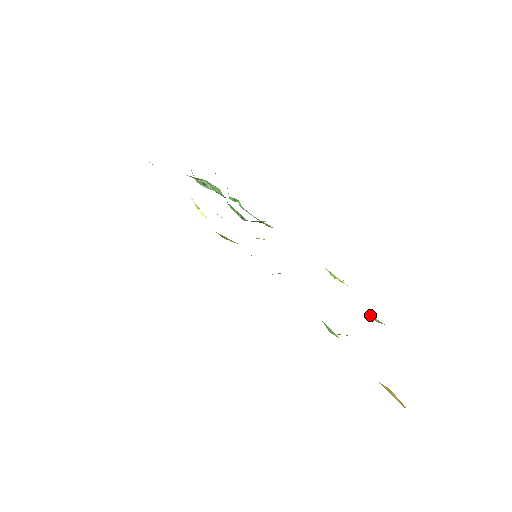
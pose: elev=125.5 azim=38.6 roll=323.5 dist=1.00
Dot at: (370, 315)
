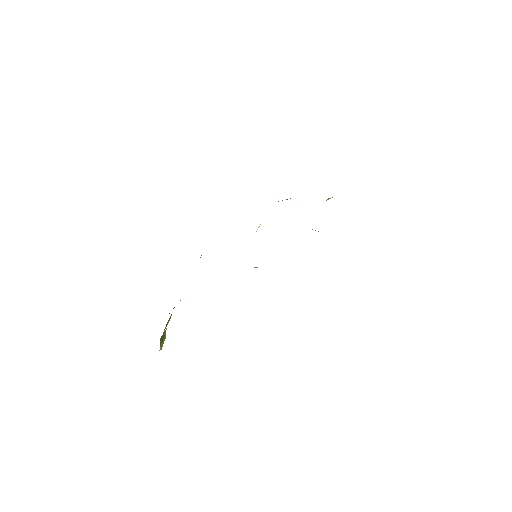
Dot at: occluded
